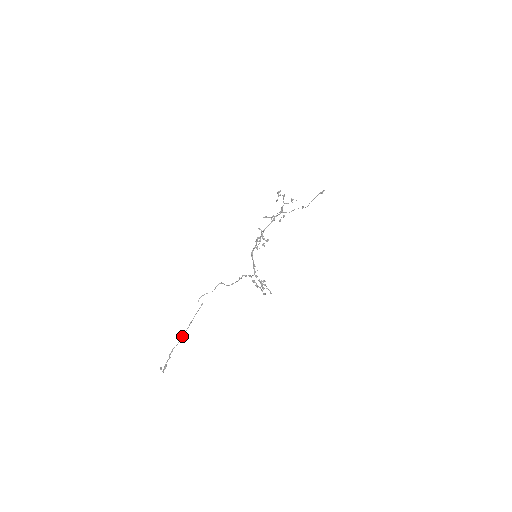
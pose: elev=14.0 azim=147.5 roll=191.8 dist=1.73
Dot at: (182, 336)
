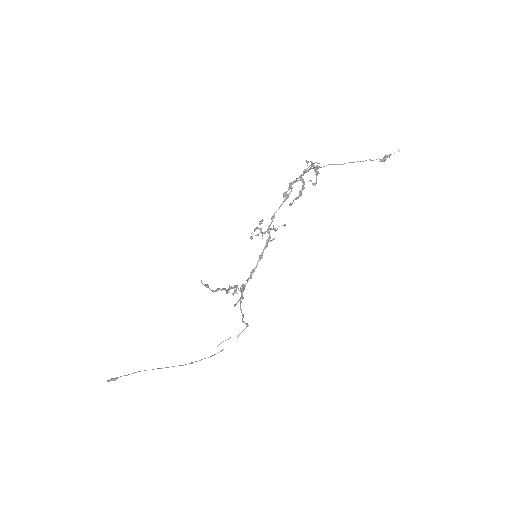
Dot at: (166, 367)
